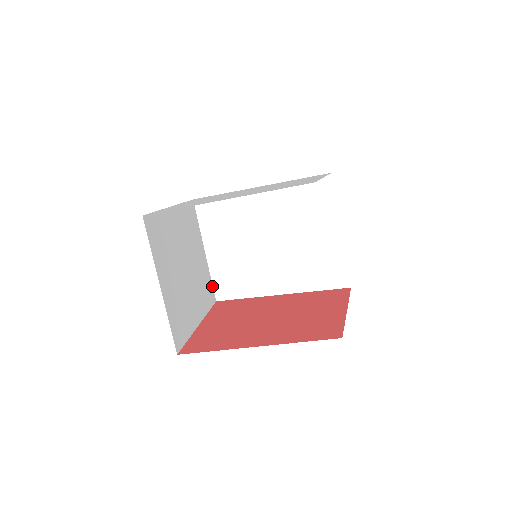
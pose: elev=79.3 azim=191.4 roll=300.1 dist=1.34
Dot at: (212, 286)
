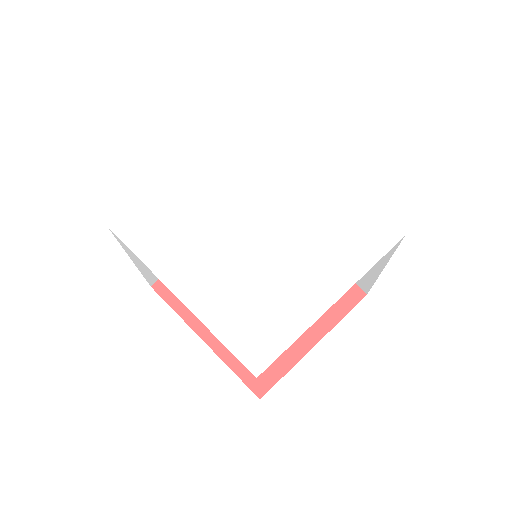
Dot at: occluded
